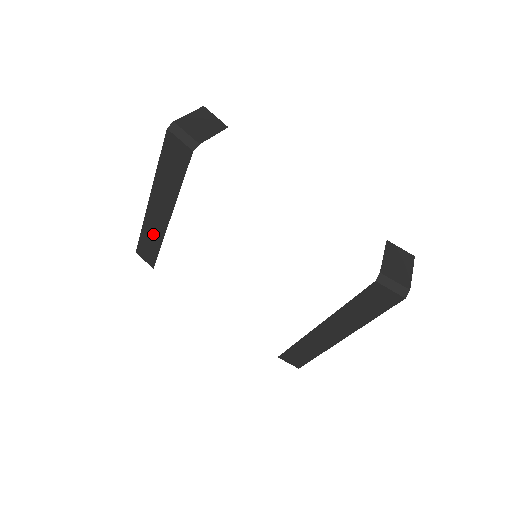
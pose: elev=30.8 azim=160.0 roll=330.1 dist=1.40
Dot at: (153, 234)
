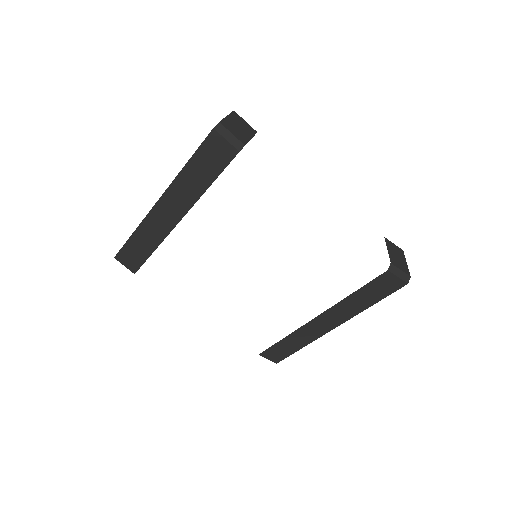
Dot at: (150, 236)
